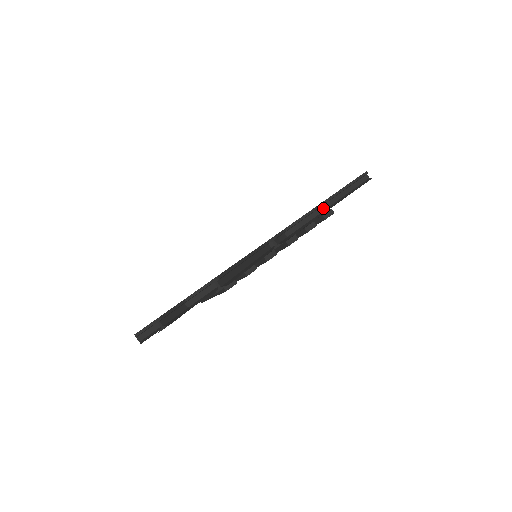
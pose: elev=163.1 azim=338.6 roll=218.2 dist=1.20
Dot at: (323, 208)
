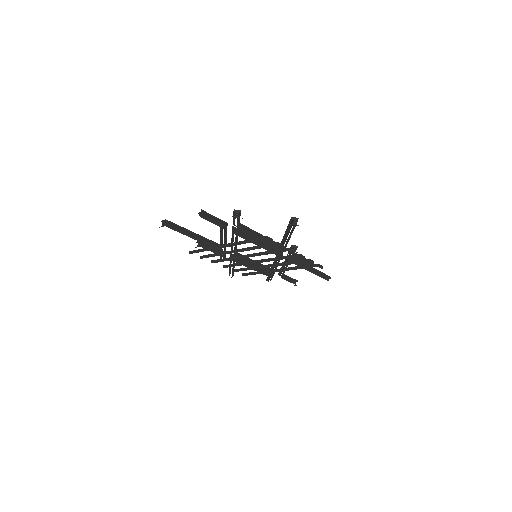
Dot at: occluded
